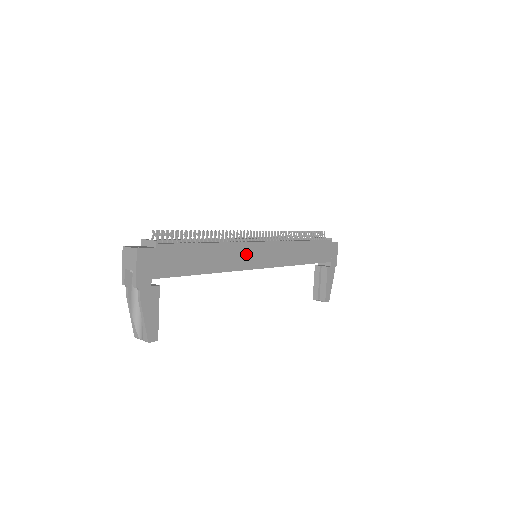
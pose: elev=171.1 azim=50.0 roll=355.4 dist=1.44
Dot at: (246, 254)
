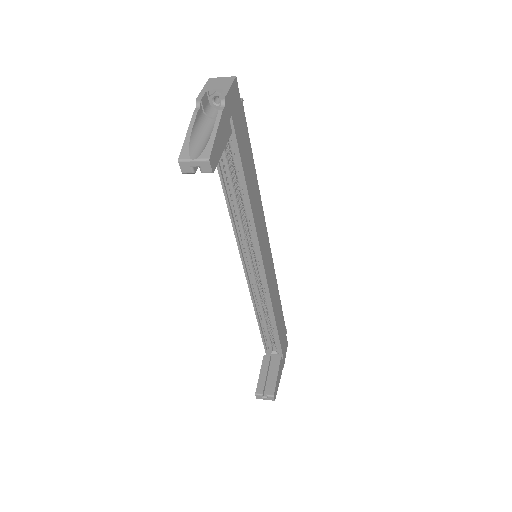
Dot at: (262, 231)
